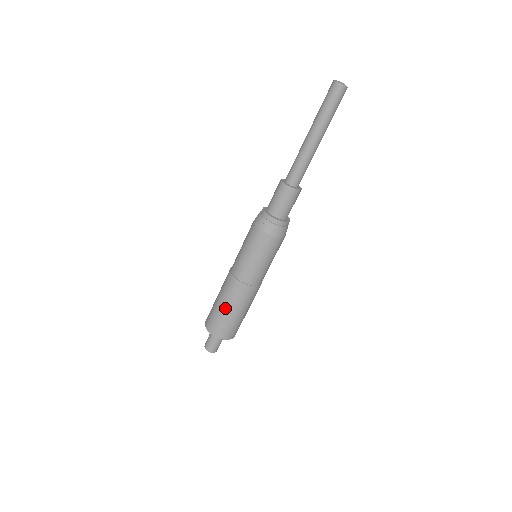
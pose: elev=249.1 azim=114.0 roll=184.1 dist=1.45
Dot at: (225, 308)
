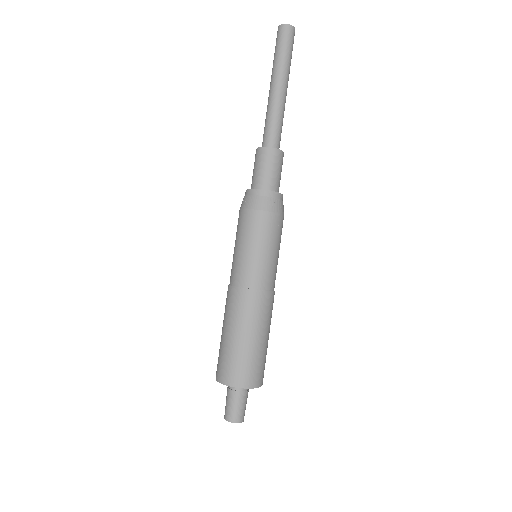
Dot at: (239, 337)
